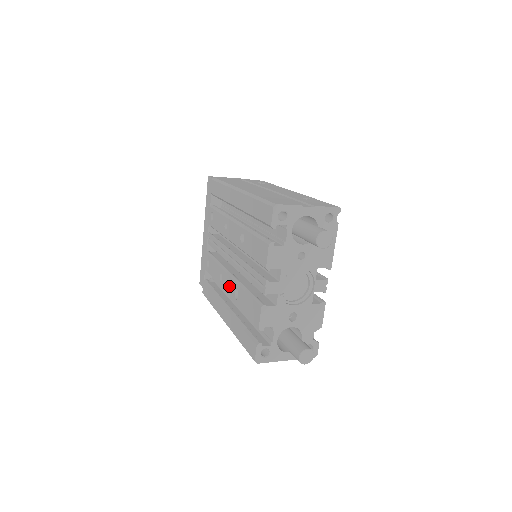
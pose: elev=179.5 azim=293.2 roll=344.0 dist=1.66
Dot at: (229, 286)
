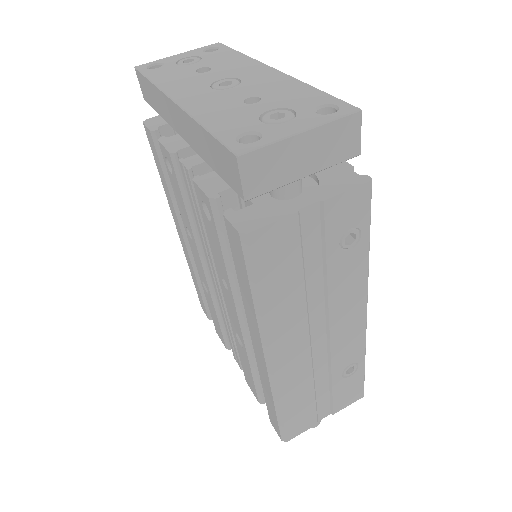
Dot at: (199, 267)
